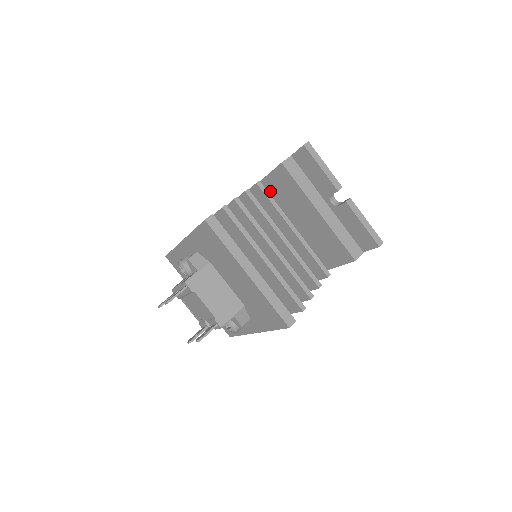
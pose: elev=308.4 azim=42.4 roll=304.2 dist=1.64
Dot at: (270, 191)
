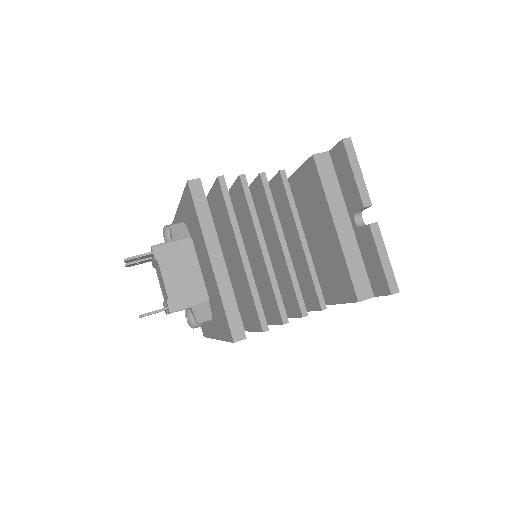
Dot at: (298, 189)
